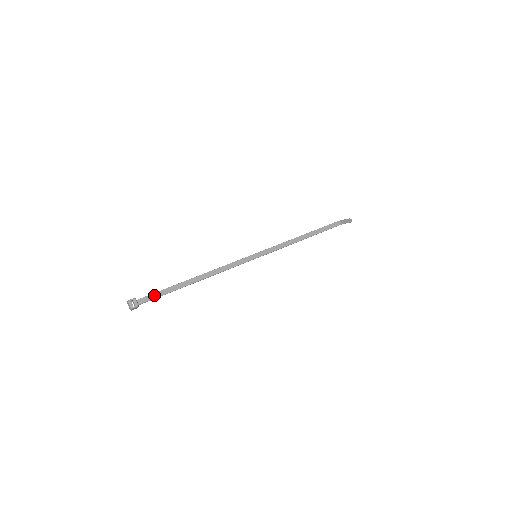
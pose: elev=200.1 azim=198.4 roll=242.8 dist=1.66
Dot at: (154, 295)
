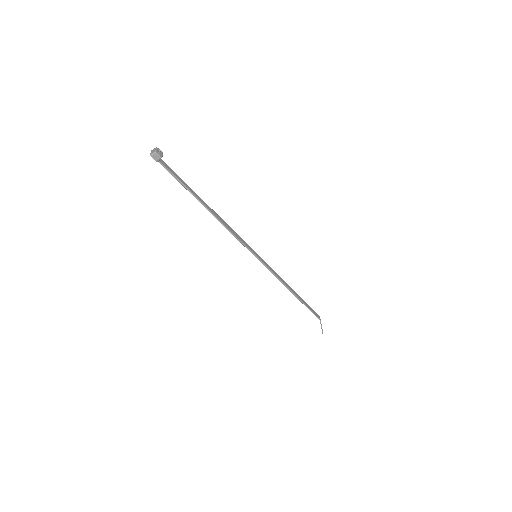
Dot at: (174, 173)
